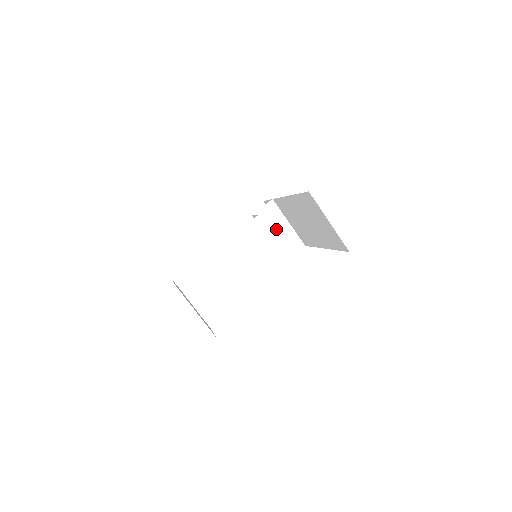
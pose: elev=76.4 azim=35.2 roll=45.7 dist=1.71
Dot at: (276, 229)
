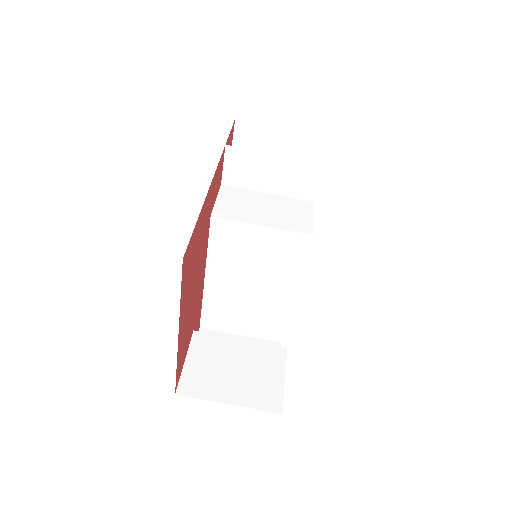
Dot at: (266, 175)
